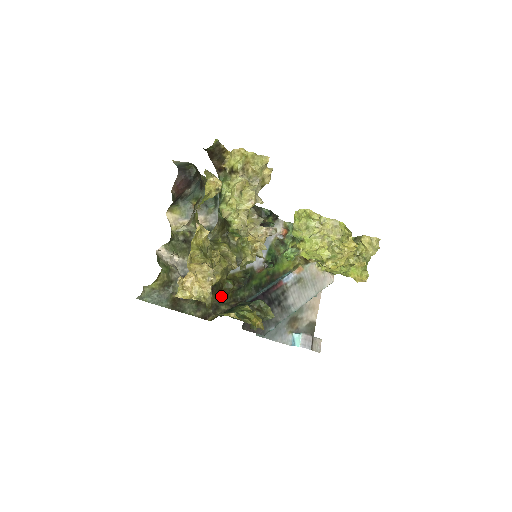
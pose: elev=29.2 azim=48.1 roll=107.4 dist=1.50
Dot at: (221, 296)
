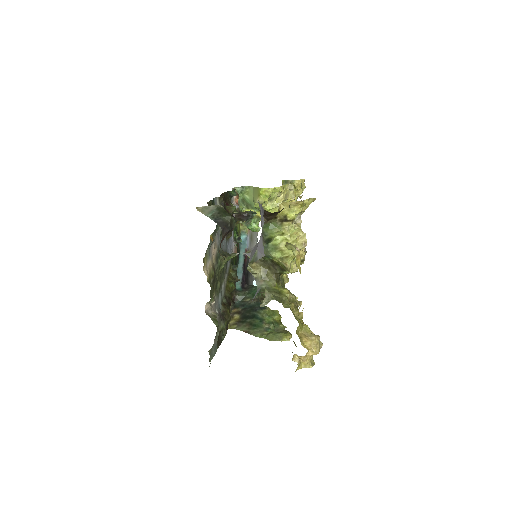
Dot at: occluded
